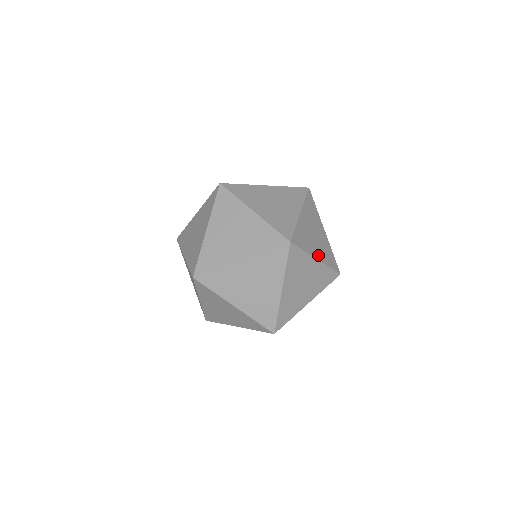
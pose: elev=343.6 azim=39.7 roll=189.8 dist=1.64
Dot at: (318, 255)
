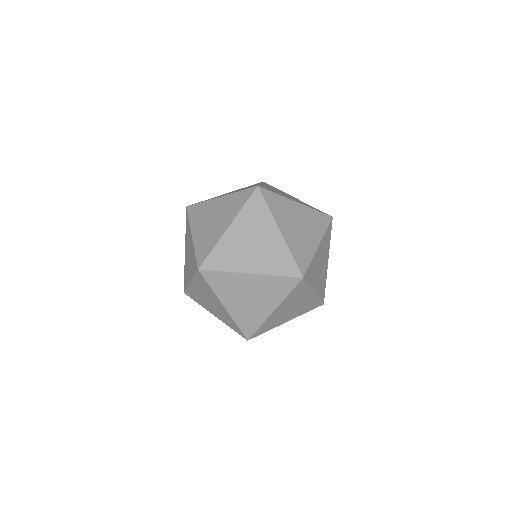
Dot at: (316, 288)
